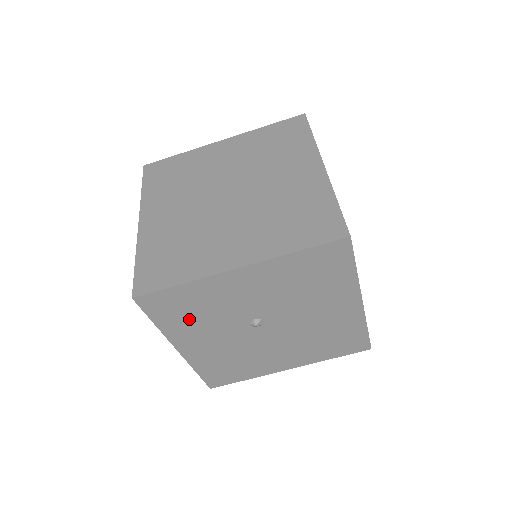
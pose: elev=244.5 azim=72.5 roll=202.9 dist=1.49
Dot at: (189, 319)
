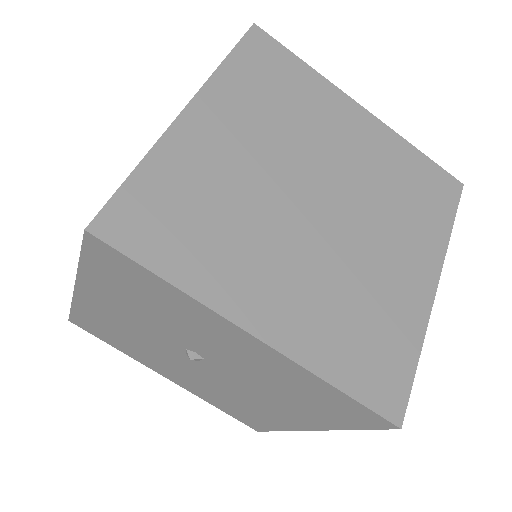
Dot at: (128, 295)
